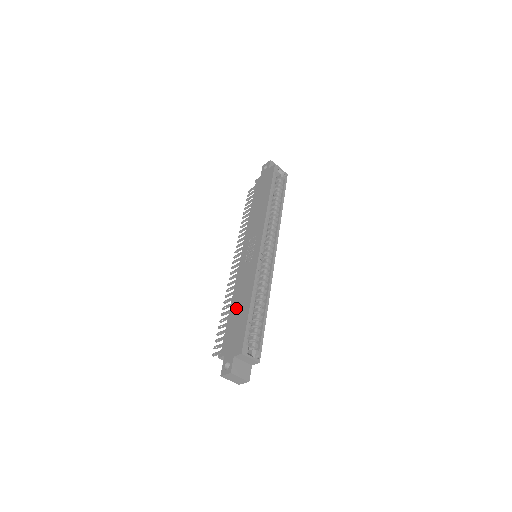
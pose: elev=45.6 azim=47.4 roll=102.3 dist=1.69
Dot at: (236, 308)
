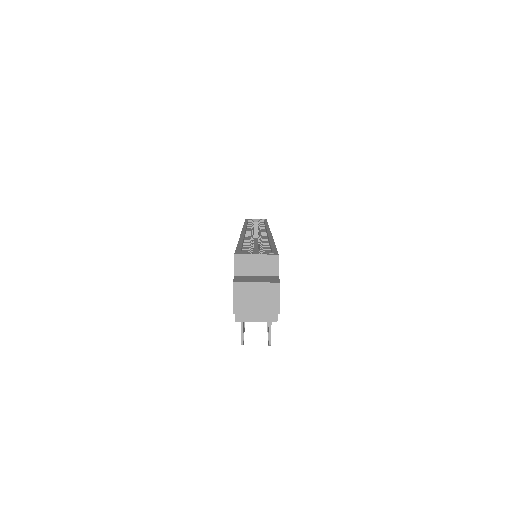
Dot at: occluded
